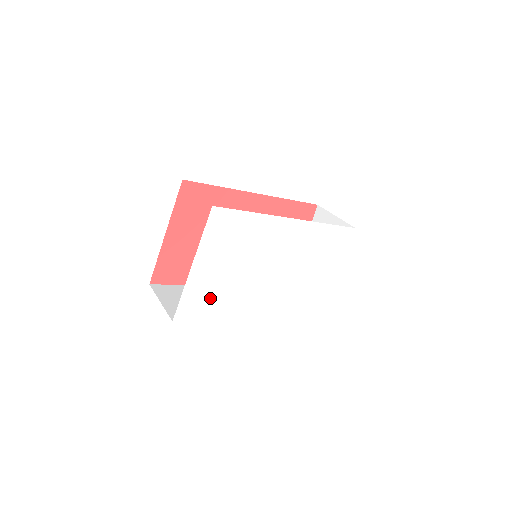
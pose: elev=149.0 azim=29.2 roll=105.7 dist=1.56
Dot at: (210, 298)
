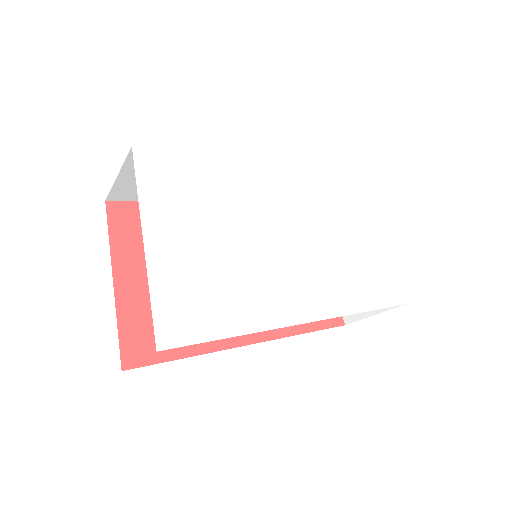
Dot at: (205, 295)
